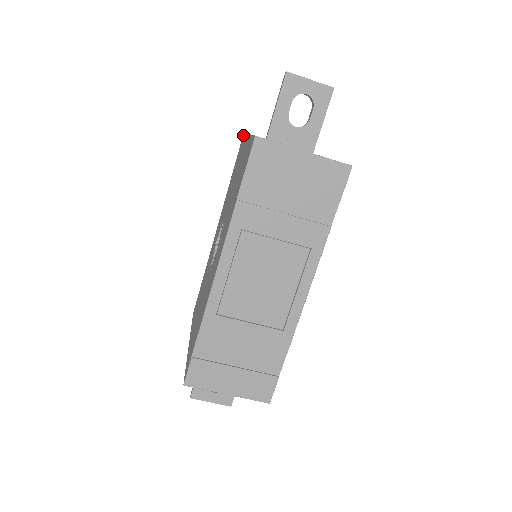
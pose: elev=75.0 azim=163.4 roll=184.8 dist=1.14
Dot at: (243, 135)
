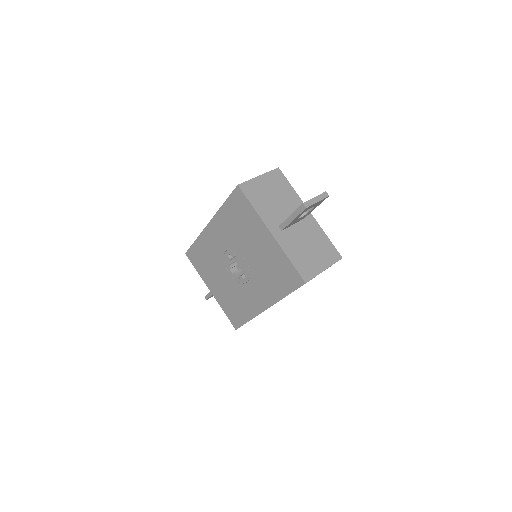
Dot at: (240, 192)
